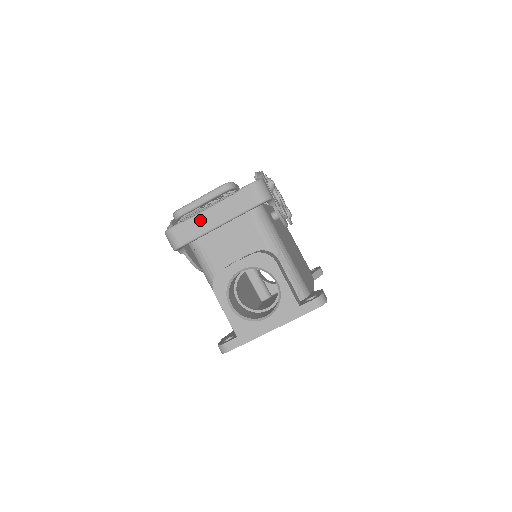
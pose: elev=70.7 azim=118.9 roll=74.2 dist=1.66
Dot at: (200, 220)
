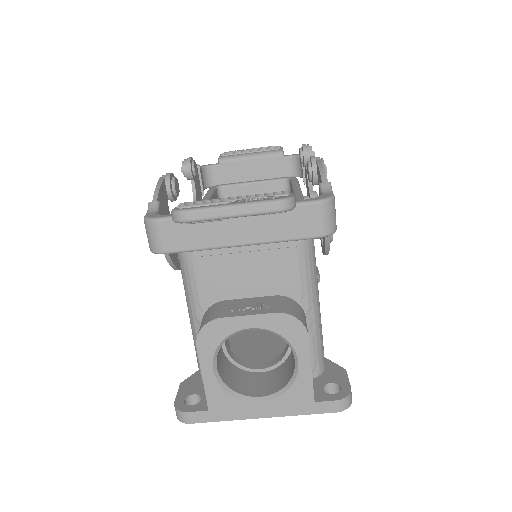
Dot at: (212, 226)
